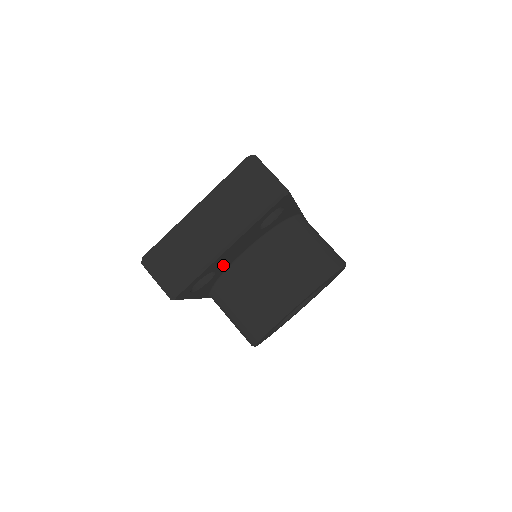
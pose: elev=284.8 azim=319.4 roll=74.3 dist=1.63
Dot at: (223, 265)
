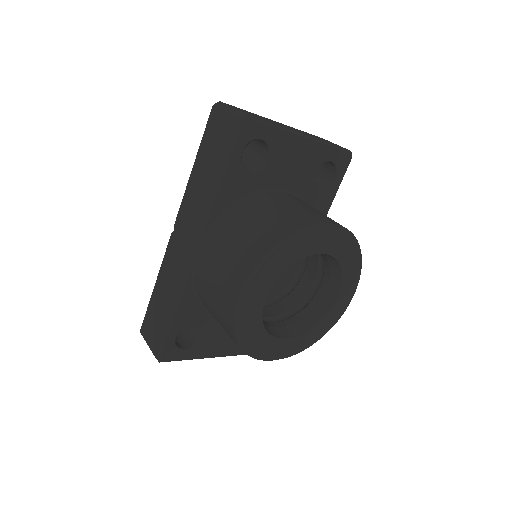
Dot at: (274, 169)
